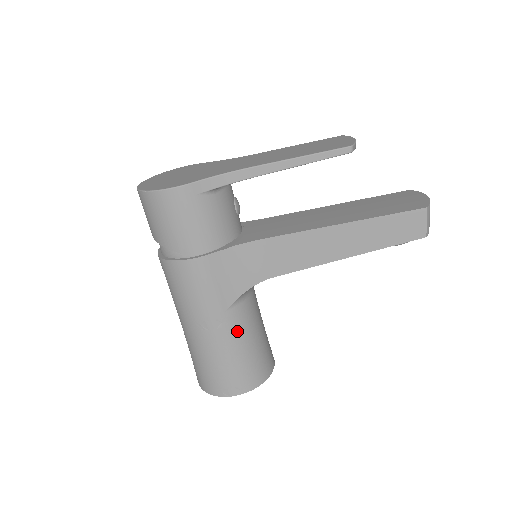
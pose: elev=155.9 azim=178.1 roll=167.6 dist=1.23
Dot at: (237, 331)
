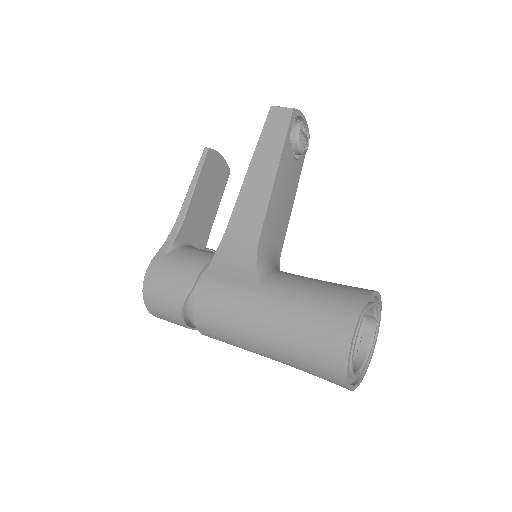
Dot at: (285, 289)
